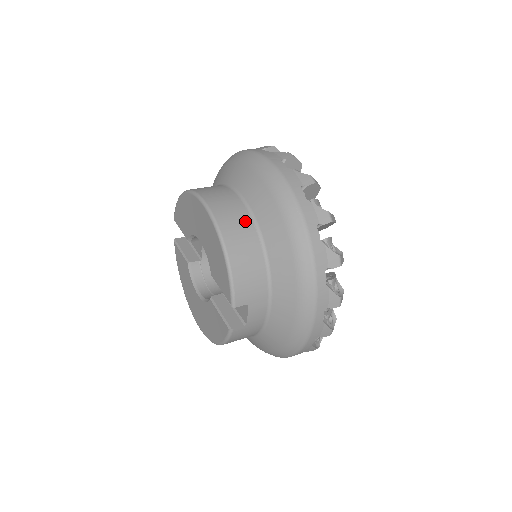
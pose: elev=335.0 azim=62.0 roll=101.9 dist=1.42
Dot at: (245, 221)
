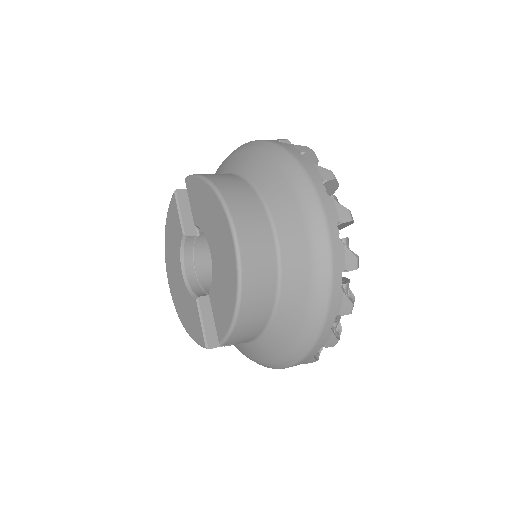
Dot at: (270, 278)
